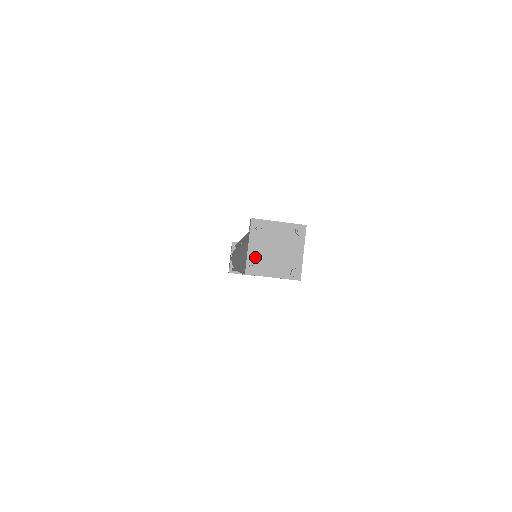
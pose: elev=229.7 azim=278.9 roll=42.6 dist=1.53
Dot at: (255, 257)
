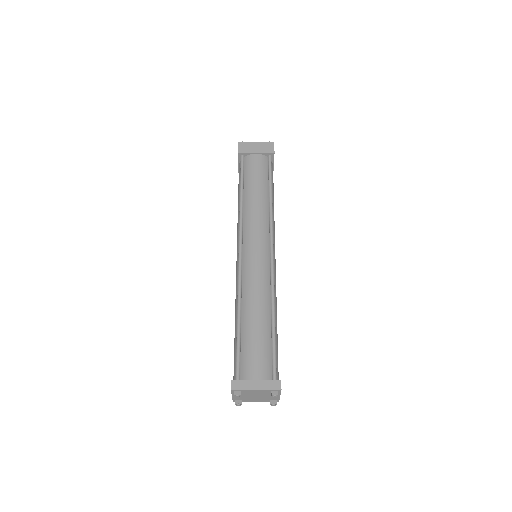
Dot at: (239, 398)
